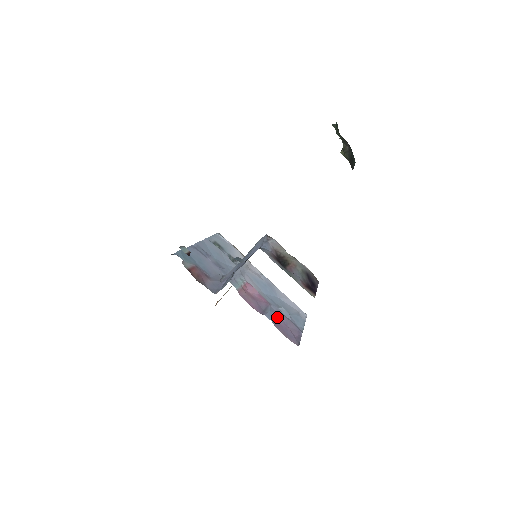
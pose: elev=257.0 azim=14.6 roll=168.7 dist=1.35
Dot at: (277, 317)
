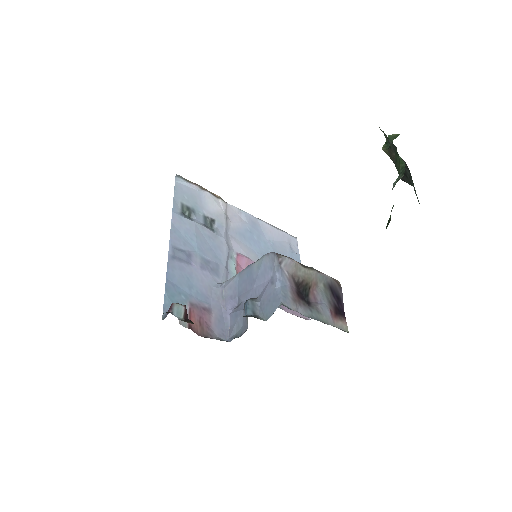
Dot at: occluded
